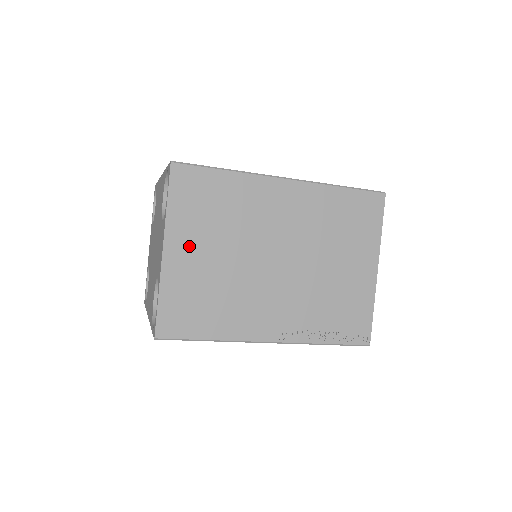
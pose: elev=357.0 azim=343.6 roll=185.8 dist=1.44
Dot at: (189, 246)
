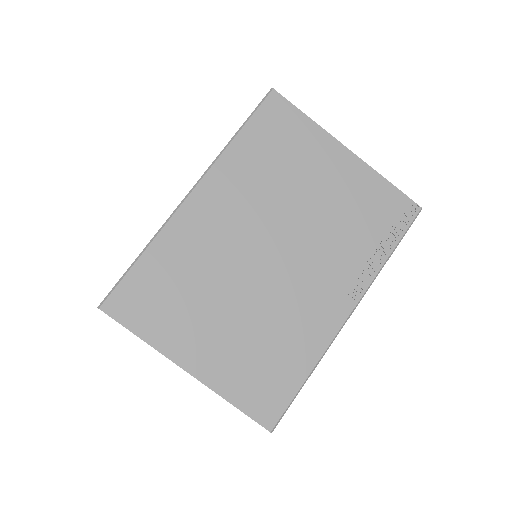
Dot at: (198, 341)
